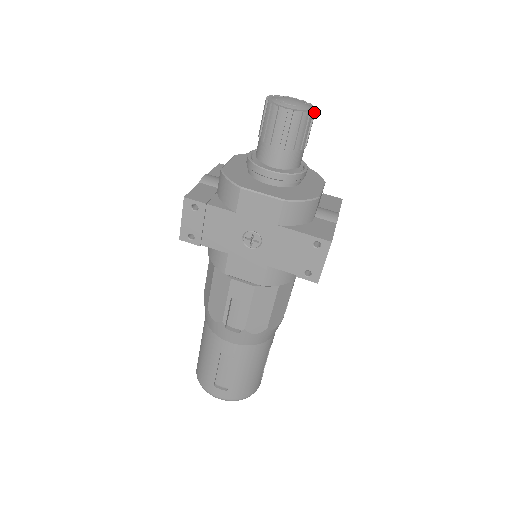
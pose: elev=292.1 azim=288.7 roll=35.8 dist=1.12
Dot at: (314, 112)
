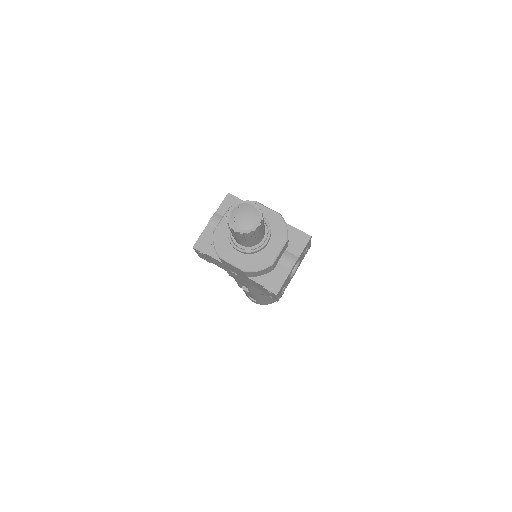
Dot at: (259, 226)
